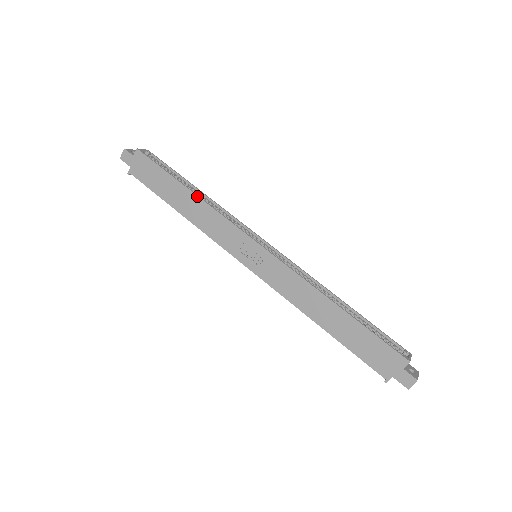
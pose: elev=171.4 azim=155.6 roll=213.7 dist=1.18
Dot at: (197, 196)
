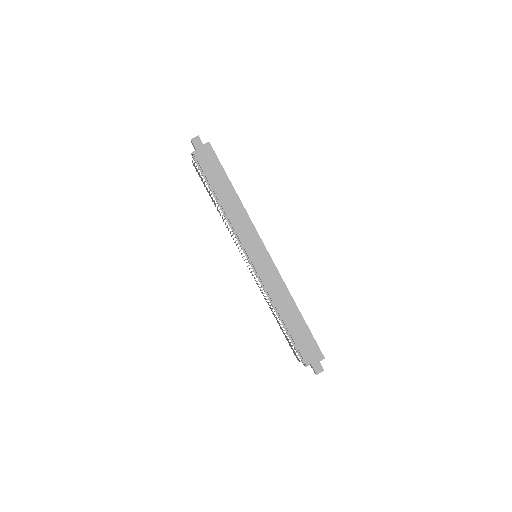
Dot at: (239, 198)
